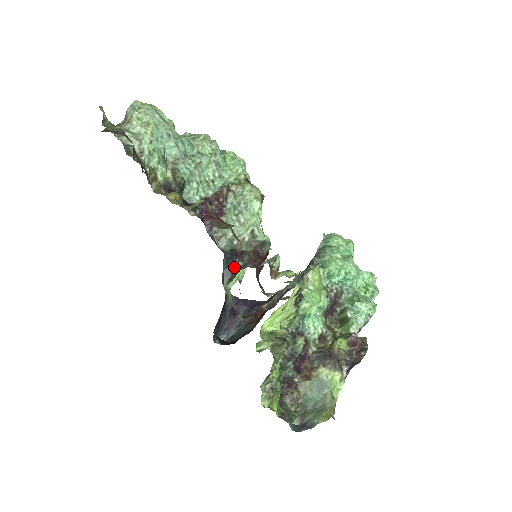
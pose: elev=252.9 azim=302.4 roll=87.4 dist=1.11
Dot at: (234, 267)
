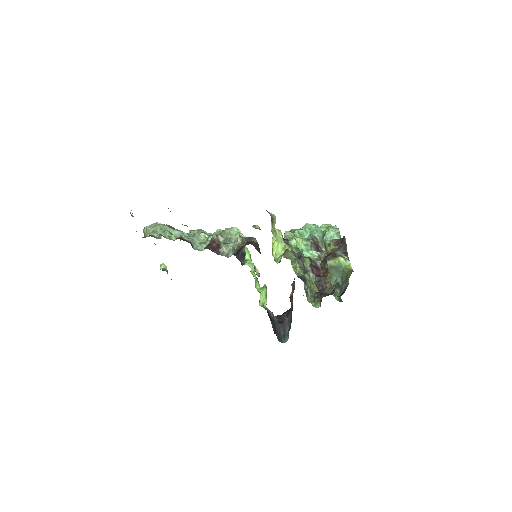
Dot at: (242, 254)
